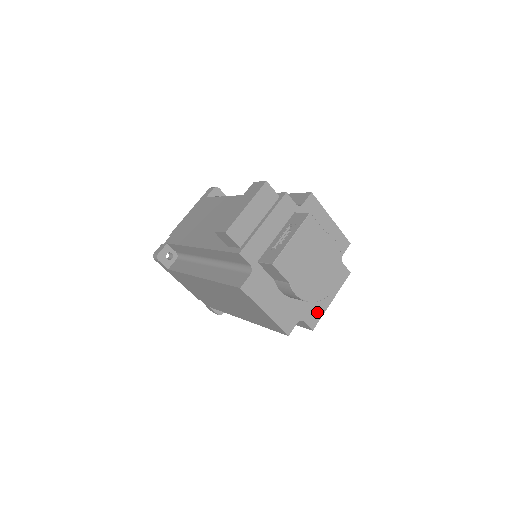
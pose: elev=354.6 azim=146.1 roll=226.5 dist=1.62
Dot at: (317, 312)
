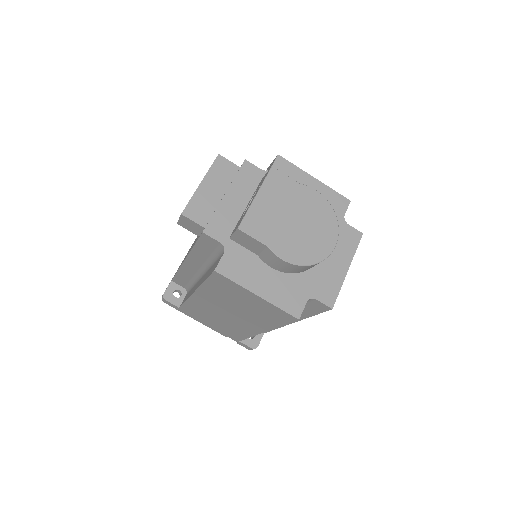
Dot at: (331, 286)
